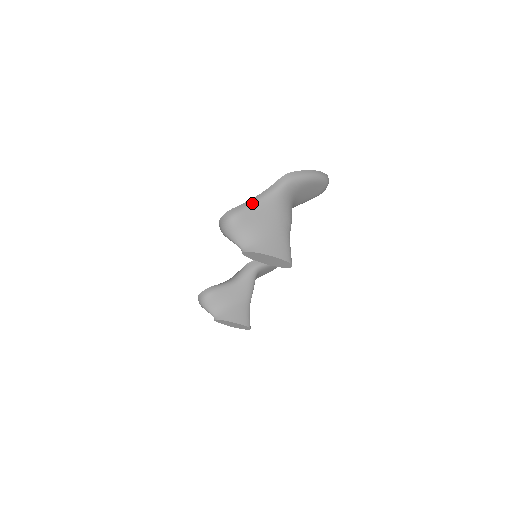
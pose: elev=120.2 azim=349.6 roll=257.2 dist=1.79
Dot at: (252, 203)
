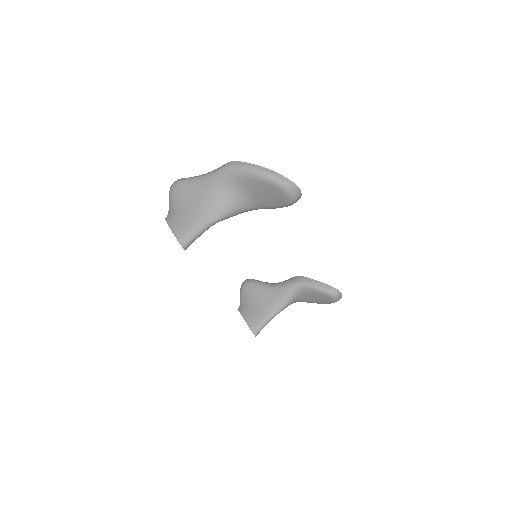
Dot at: (192, 178)
